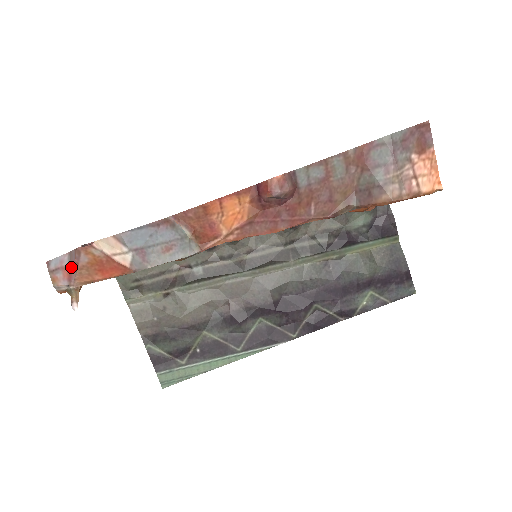
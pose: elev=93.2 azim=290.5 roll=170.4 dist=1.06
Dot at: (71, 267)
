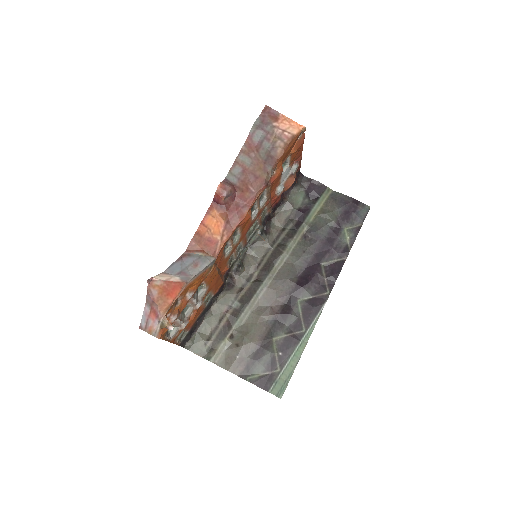
Dot at: (152, 307)
